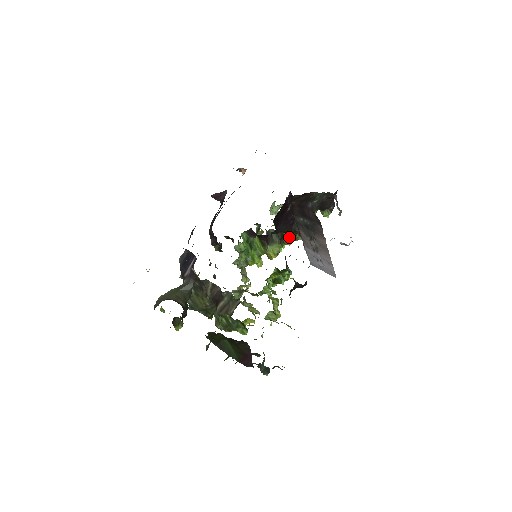
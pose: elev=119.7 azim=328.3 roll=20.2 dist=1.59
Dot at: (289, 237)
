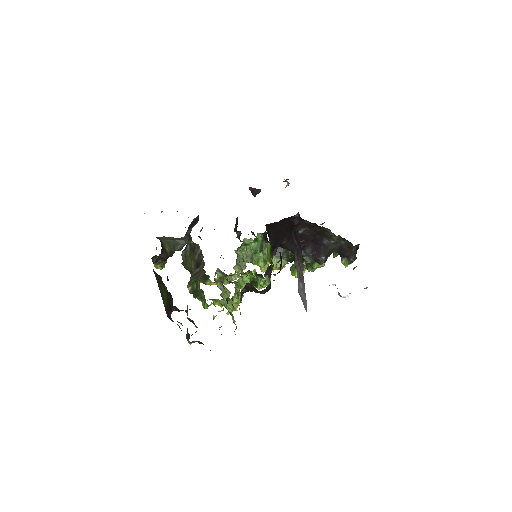
Dot at: occluded
